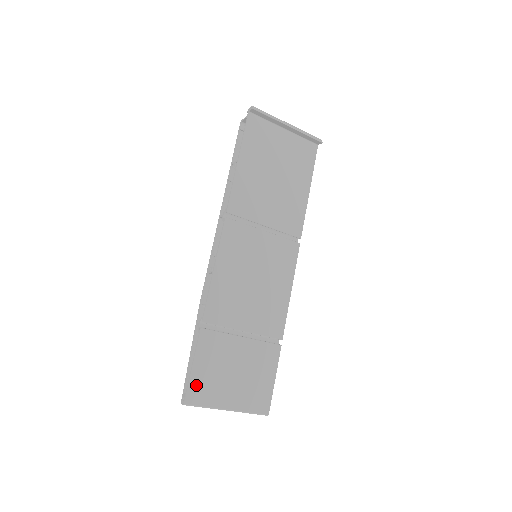
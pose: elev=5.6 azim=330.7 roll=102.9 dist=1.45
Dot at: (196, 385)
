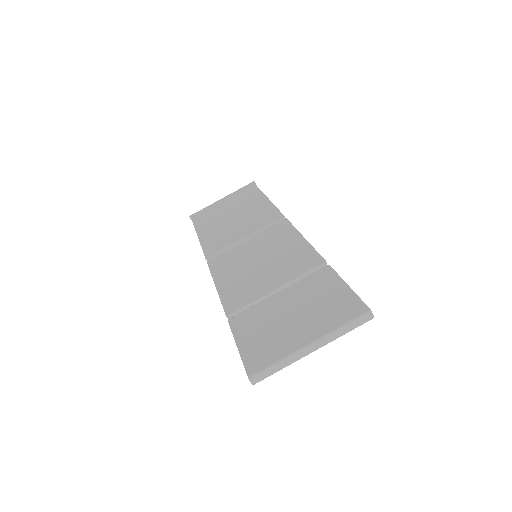
Dot at: (252, 355)
